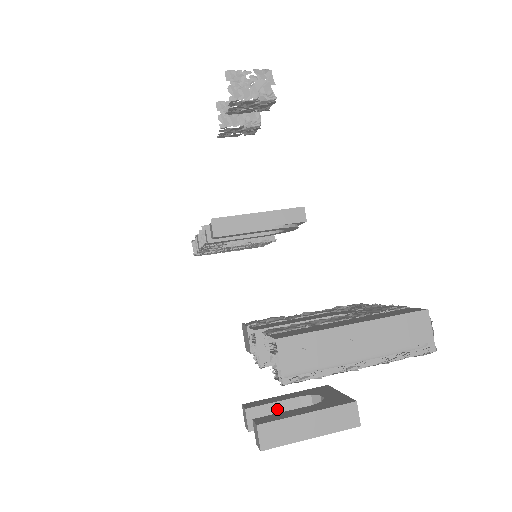
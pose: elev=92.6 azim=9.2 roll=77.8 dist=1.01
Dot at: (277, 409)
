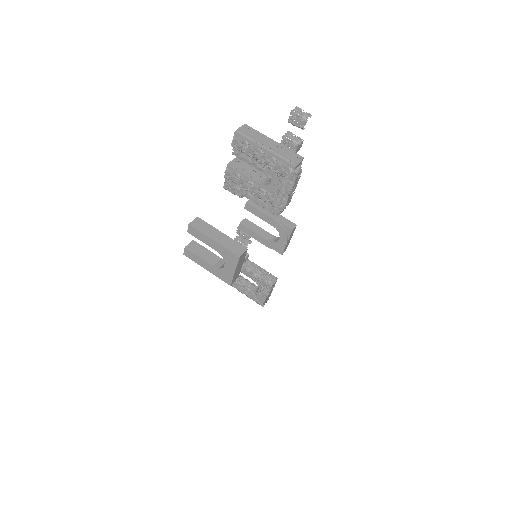
Dot at: (206, 252)
